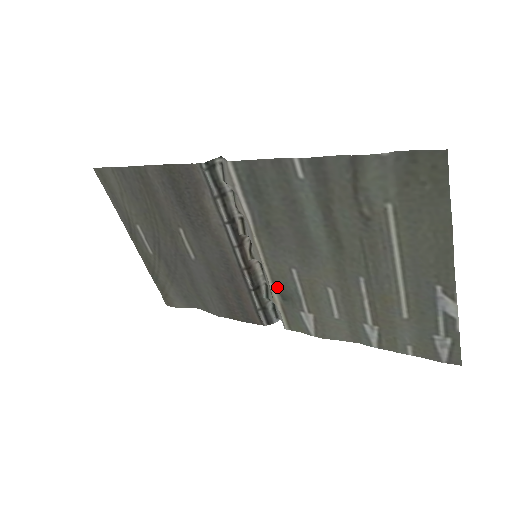
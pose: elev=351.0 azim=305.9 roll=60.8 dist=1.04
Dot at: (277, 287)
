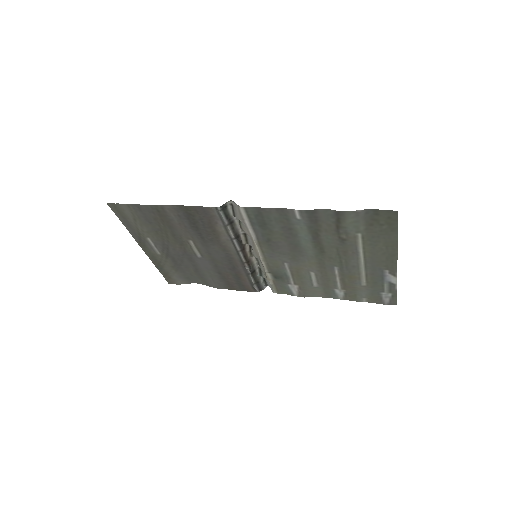
Dot at: (271, 272)
